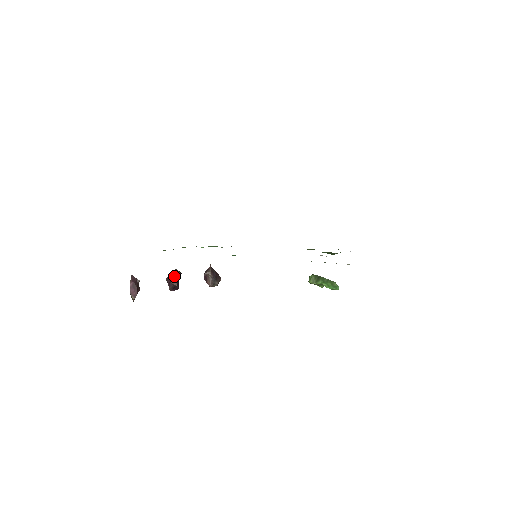
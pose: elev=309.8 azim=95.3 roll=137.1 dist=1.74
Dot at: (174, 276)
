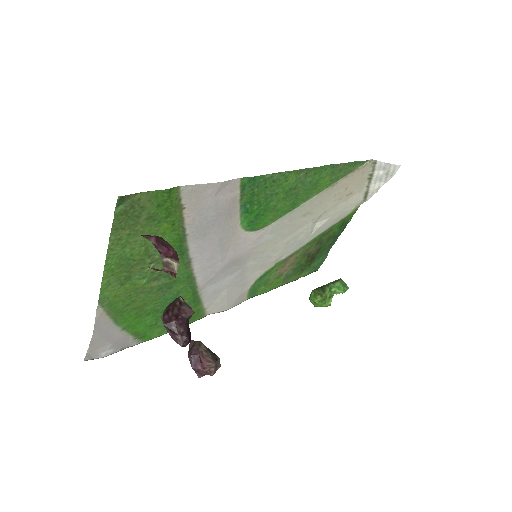
Dot at: (177, 304)
